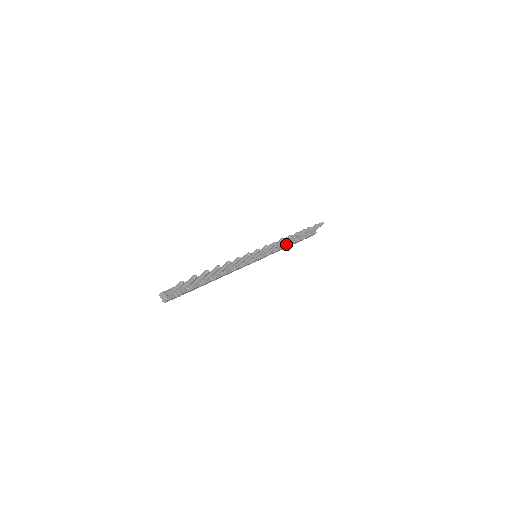
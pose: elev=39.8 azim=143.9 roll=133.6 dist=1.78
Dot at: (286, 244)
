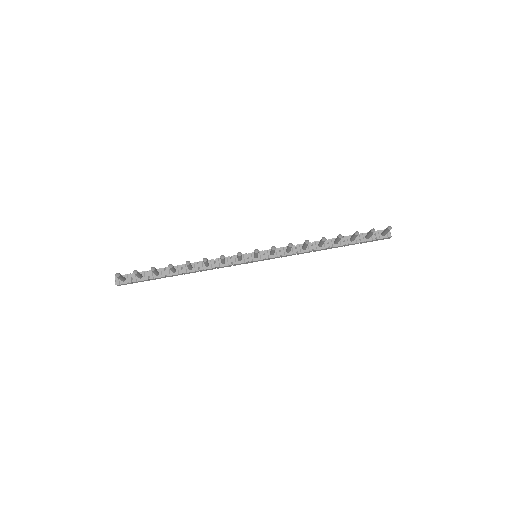
Dot at: (319, 246)
